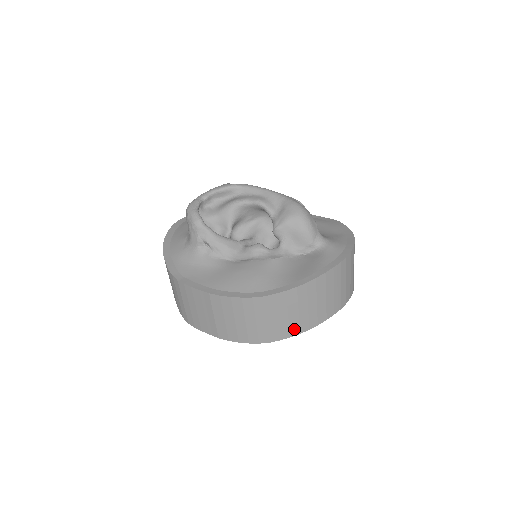
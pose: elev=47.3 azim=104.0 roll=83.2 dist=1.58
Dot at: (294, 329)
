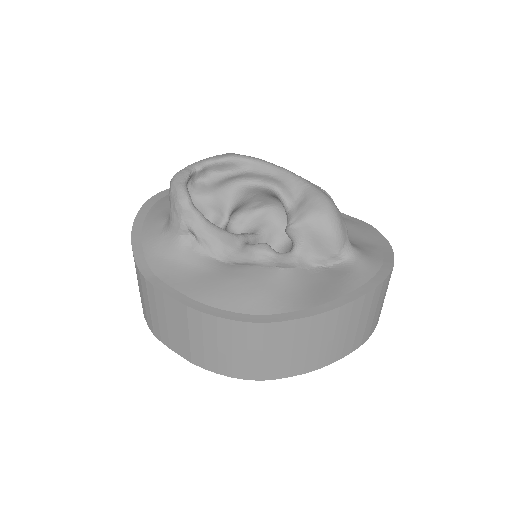
Dot at: (296, 368)
